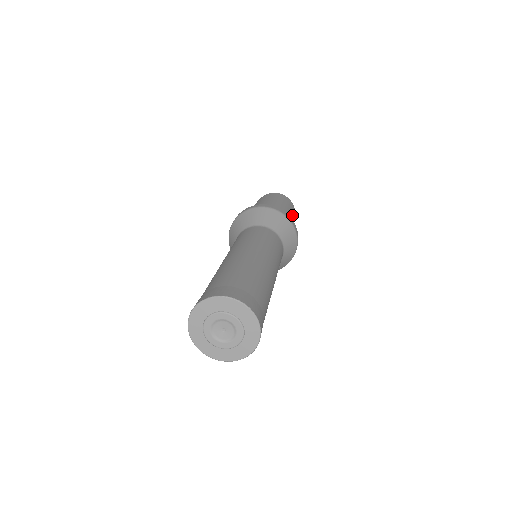
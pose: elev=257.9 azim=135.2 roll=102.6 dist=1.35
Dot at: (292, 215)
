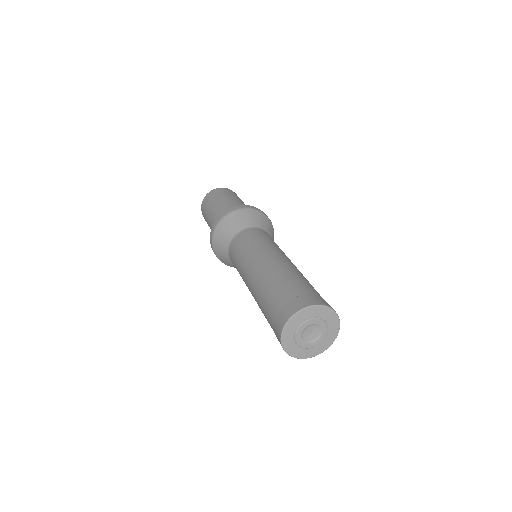
Dot at: occluded
